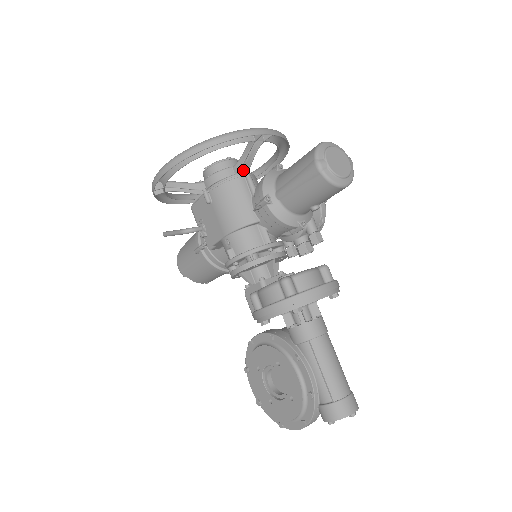
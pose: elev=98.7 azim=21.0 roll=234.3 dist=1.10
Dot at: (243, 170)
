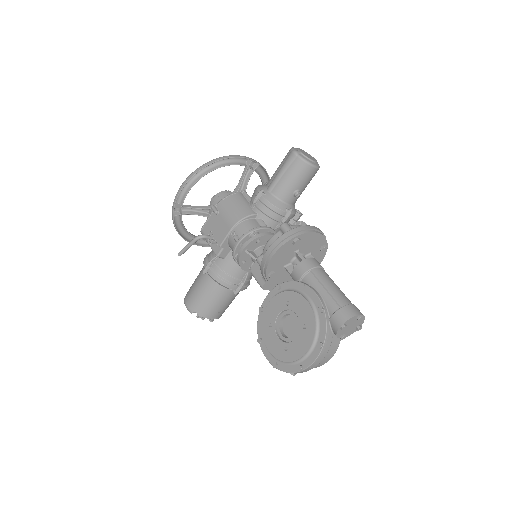
Dot at: occluded
